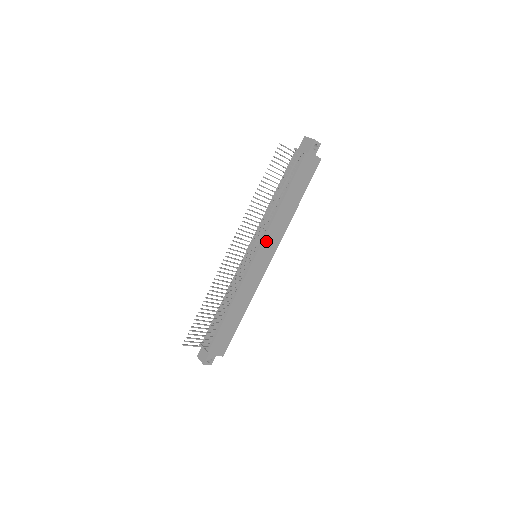
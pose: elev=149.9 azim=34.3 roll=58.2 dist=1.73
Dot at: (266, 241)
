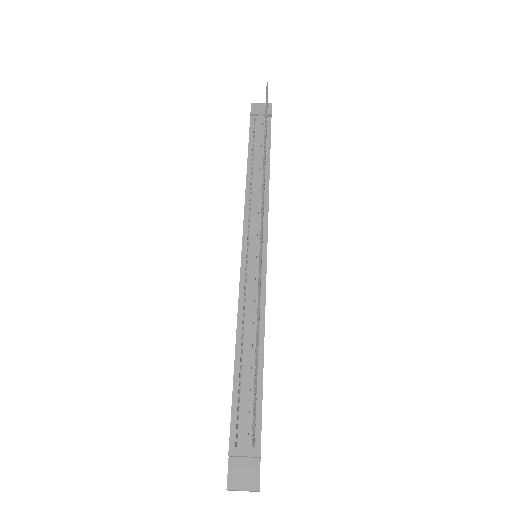
Dot at: occluded
